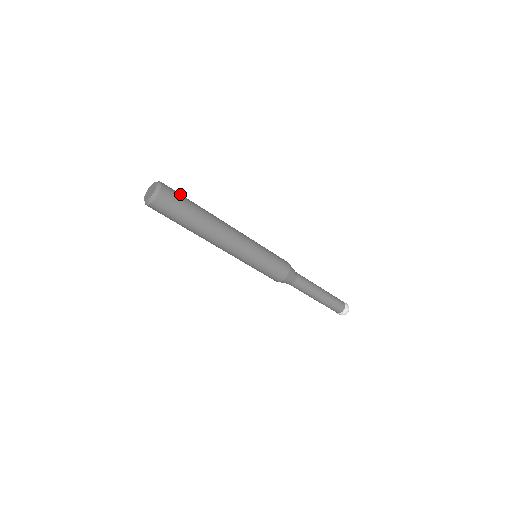
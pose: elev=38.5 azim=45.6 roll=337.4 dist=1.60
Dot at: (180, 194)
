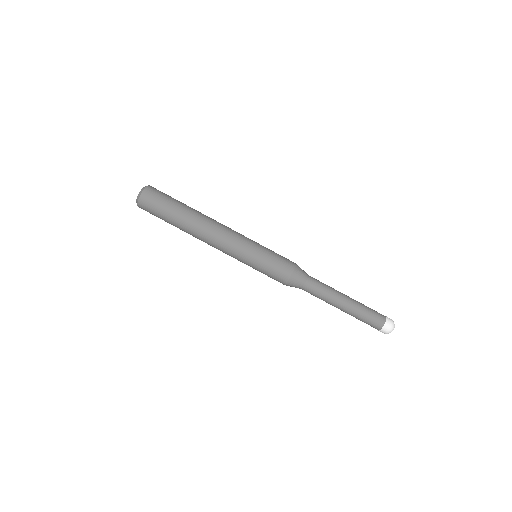
Dot at: occluded
